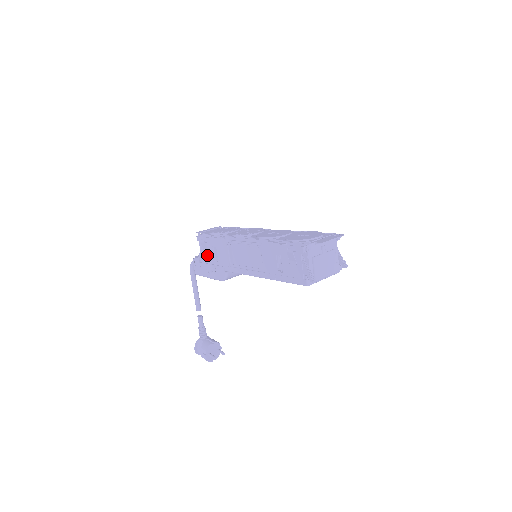
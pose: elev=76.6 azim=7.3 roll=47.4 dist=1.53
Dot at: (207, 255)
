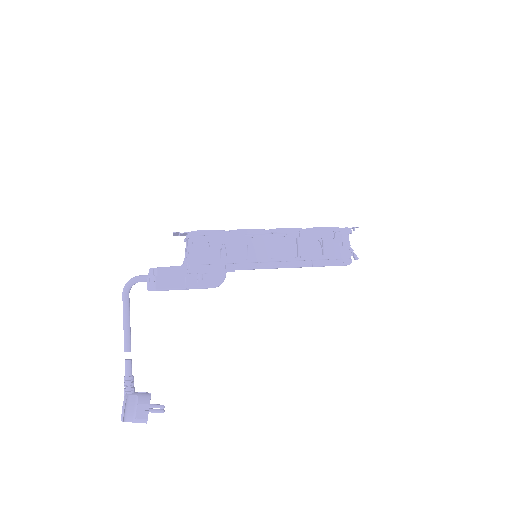
Dot at: (206, 254)
